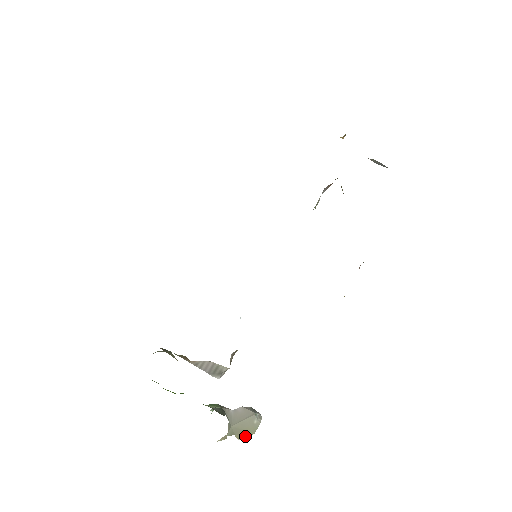
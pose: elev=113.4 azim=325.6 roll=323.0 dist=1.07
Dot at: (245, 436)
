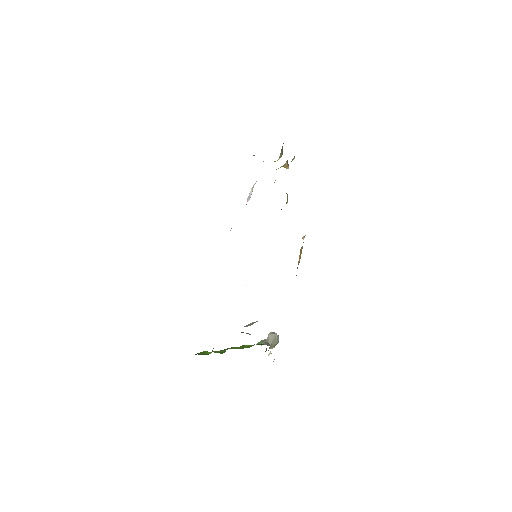
Dot at: (273, 346)
